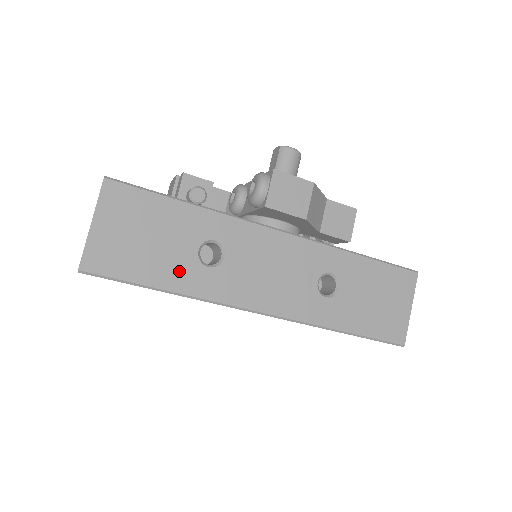
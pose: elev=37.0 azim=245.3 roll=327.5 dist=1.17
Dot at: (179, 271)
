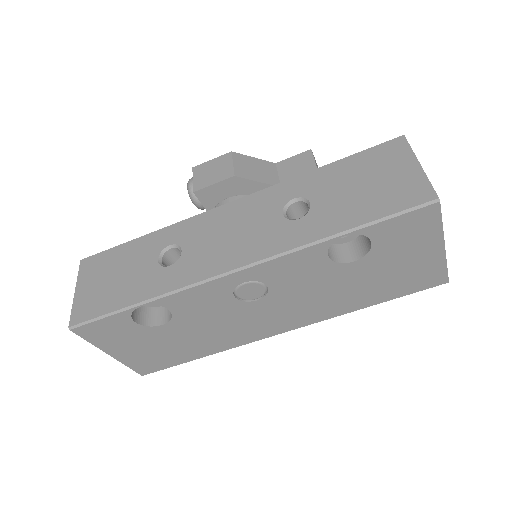
Dot at: (145, 283)
